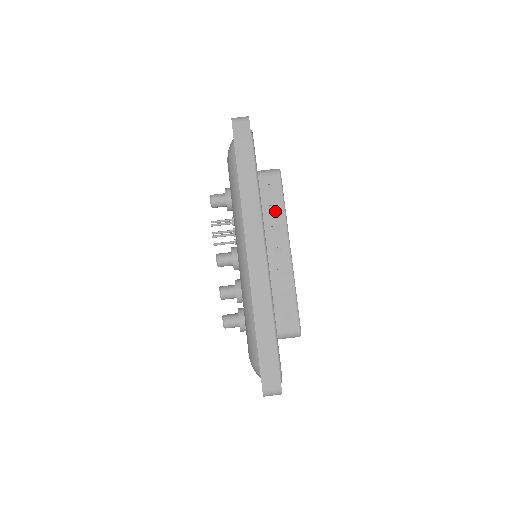
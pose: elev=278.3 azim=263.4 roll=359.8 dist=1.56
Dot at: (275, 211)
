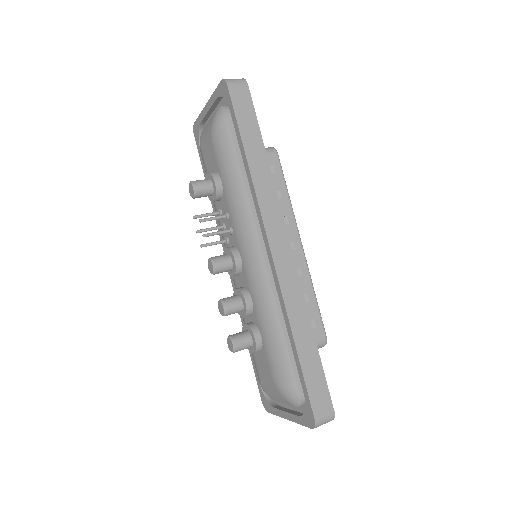
Dot at: (279, 199)
